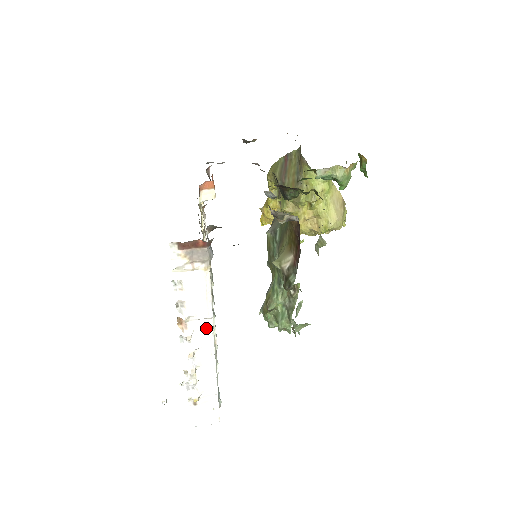
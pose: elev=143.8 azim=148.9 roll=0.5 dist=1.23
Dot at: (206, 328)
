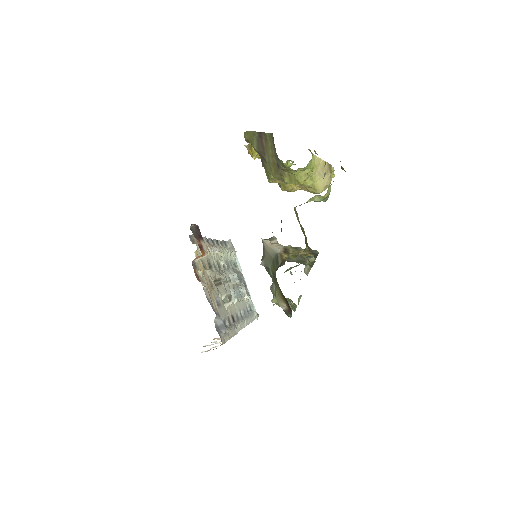
Dot at: occluded
